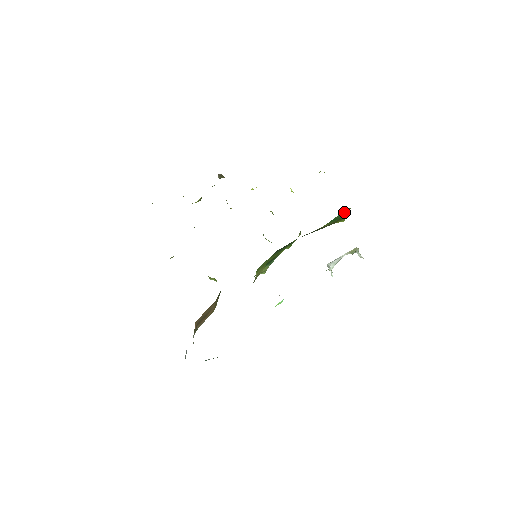
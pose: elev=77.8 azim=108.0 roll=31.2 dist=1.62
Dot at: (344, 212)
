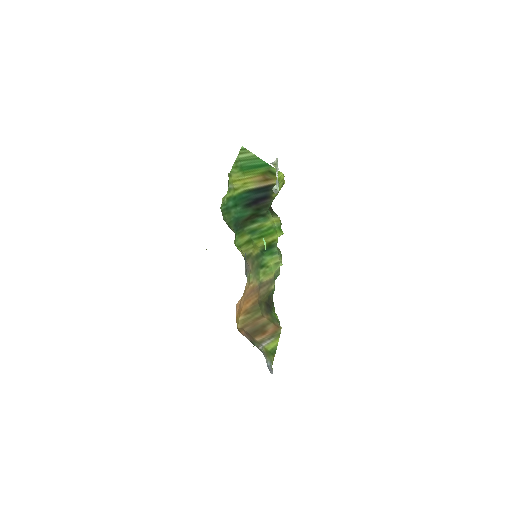
Dot at: (245, 155)
